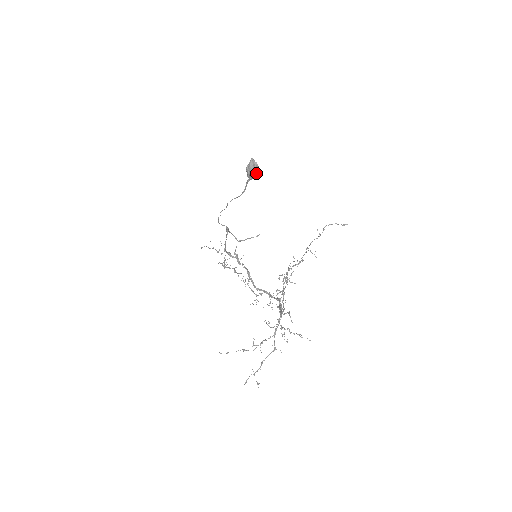
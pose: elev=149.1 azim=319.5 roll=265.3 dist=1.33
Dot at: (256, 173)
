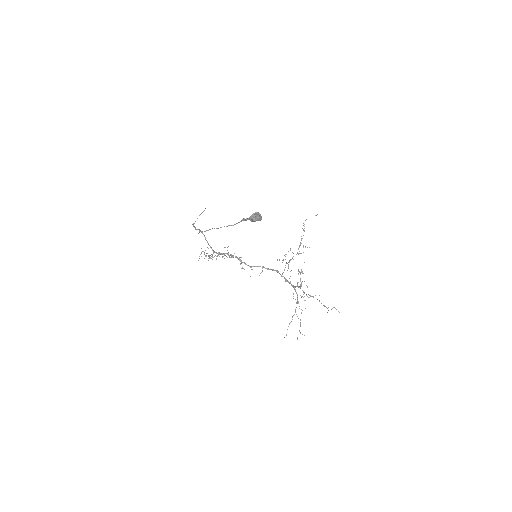
Dot at: occluded
